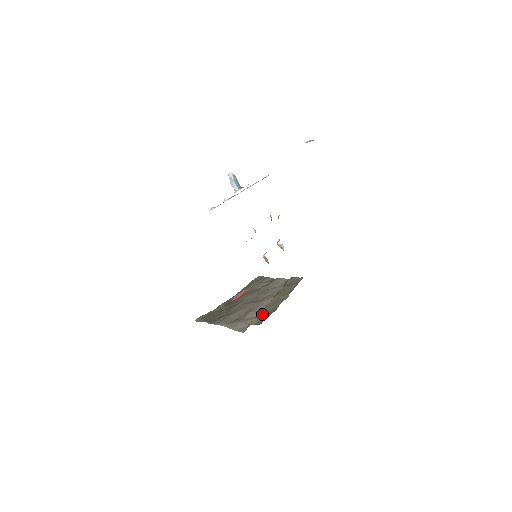
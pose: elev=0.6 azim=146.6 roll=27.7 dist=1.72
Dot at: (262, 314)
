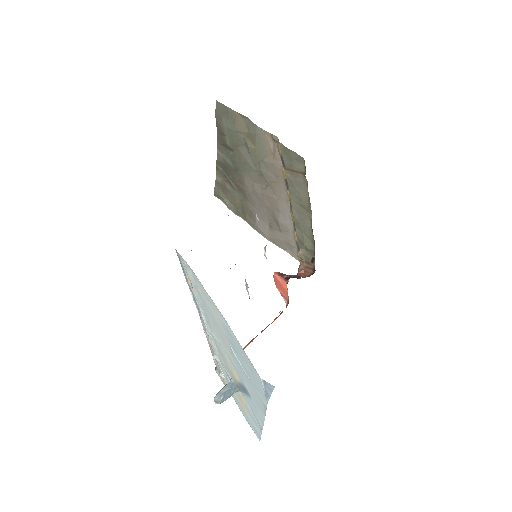
Dot at: (302, 244)
